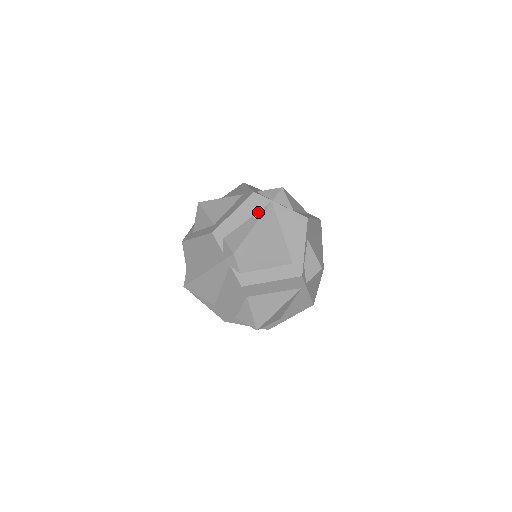
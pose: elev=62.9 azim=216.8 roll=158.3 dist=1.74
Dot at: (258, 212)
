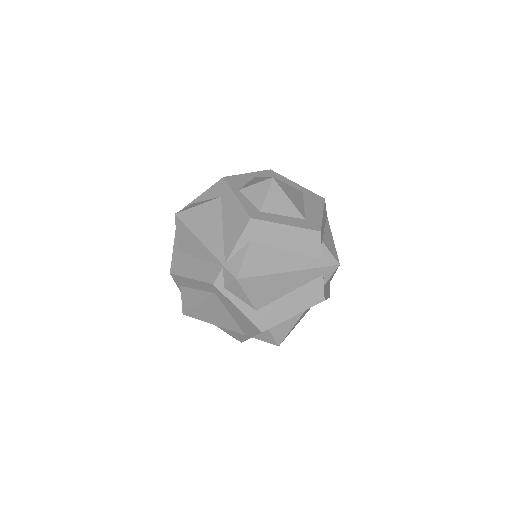
Dot at: (326, 222)
